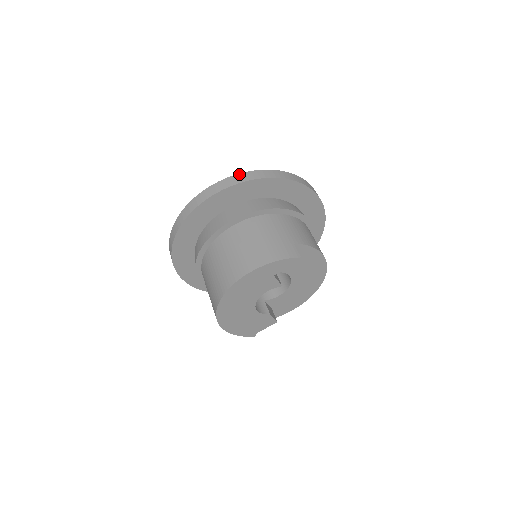
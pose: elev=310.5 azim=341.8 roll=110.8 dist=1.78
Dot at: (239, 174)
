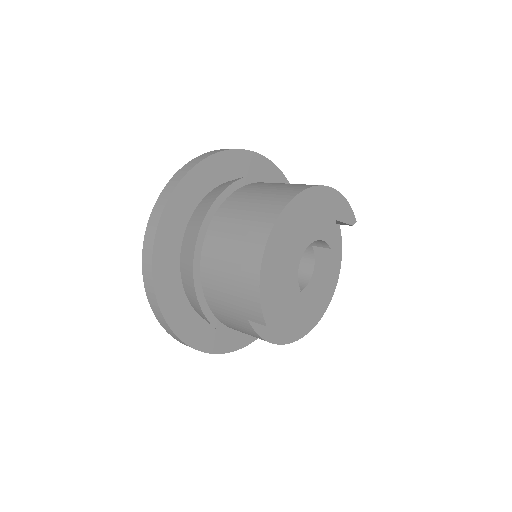
Dot at: occluded
